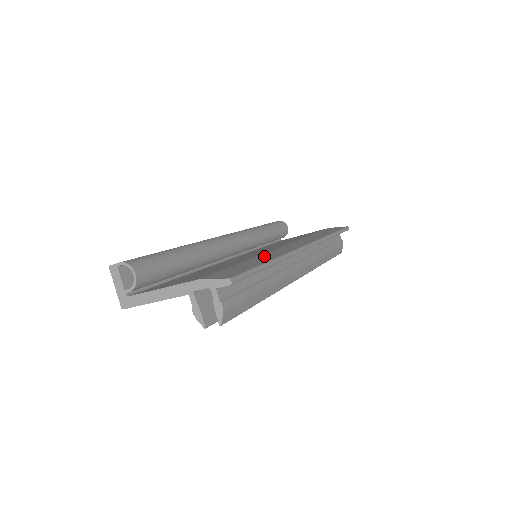
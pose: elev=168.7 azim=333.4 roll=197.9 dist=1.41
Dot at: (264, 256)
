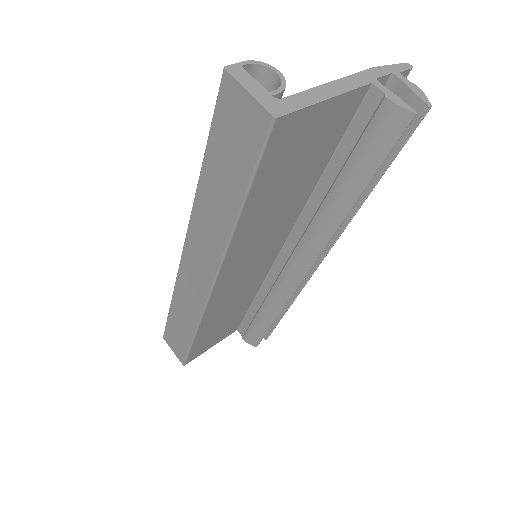
Dot at: occluded
